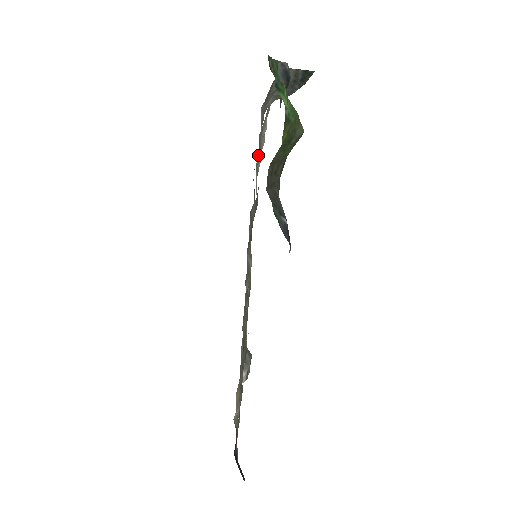
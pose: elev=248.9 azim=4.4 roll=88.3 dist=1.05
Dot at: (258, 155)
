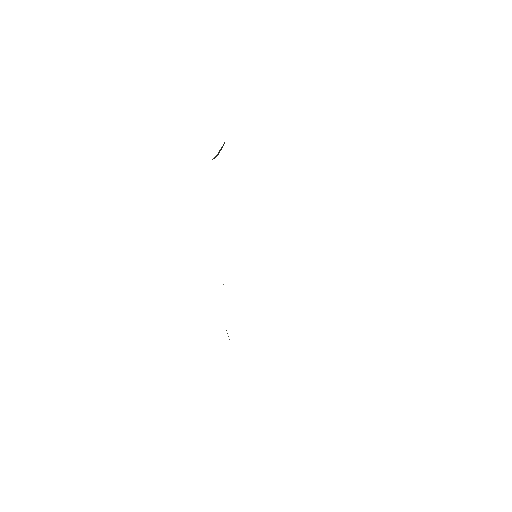
Dot at: occluded
